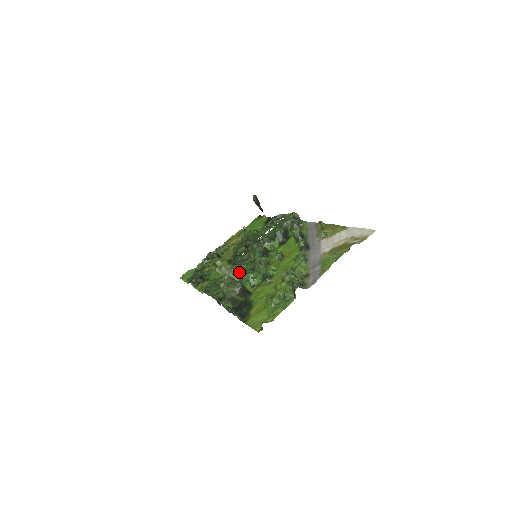
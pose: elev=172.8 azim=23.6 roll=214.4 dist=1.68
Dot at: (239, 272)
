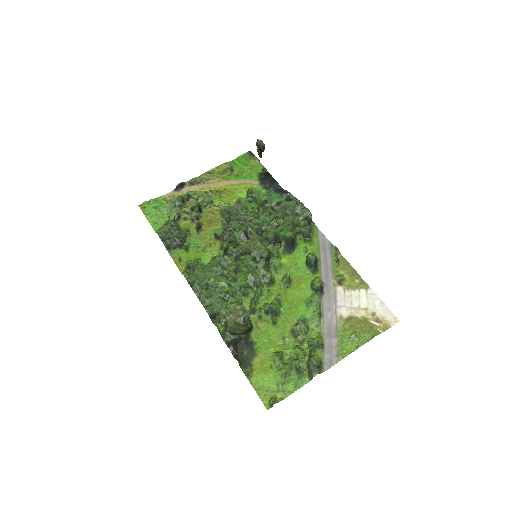
Dot at: (236, 275)
